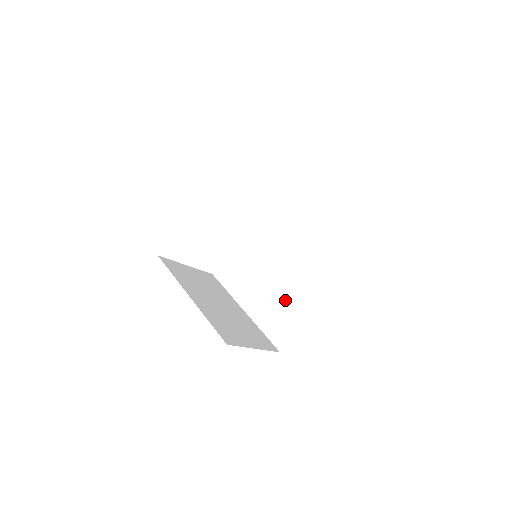
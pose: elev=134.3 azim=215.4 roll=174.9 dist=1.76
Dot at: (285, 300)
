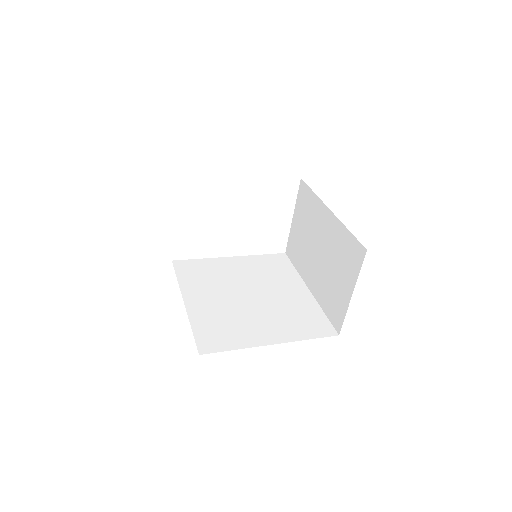
Dot at: (238, 320)
